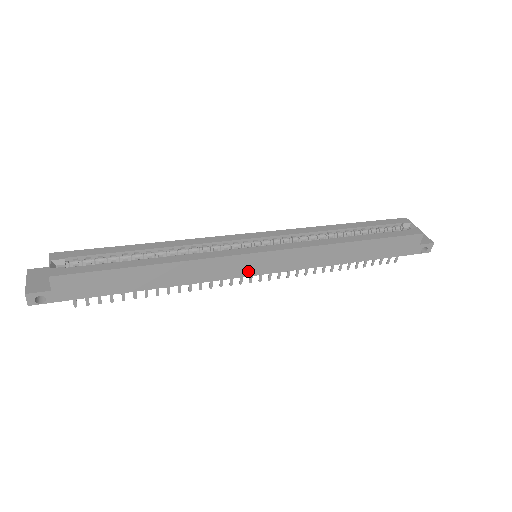
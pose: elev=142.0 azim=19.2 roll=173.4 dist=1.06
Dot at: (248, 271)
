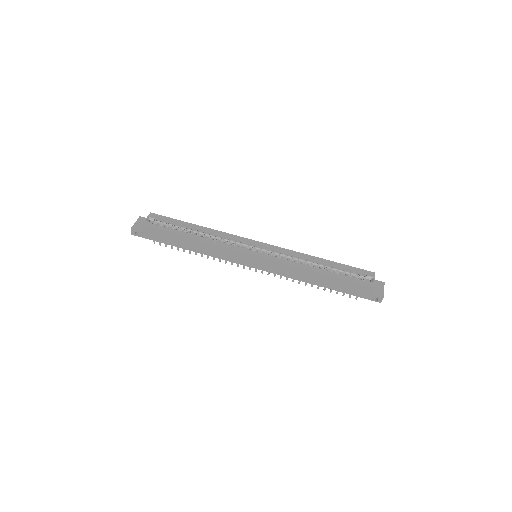
Dot at: (245, 263)
